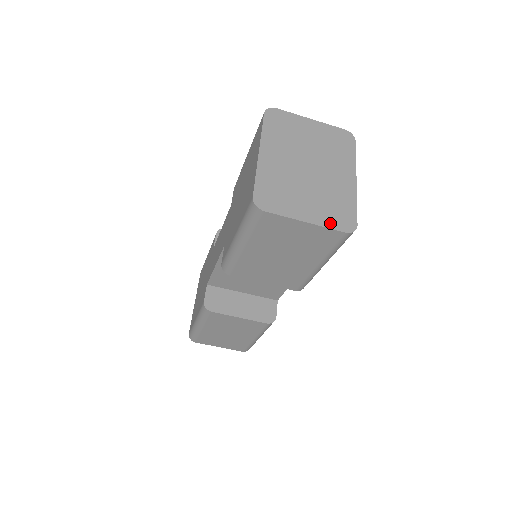
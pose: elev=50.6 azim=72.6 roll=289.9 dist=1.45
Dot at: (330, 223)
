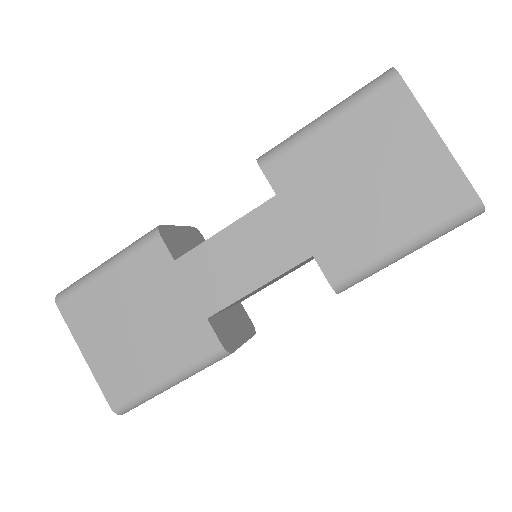
Dot at: occluded
